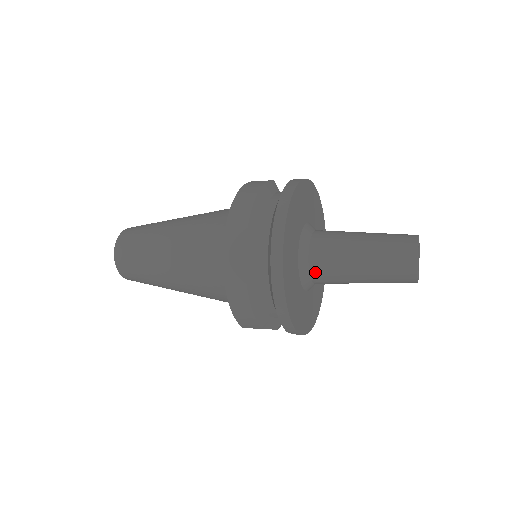
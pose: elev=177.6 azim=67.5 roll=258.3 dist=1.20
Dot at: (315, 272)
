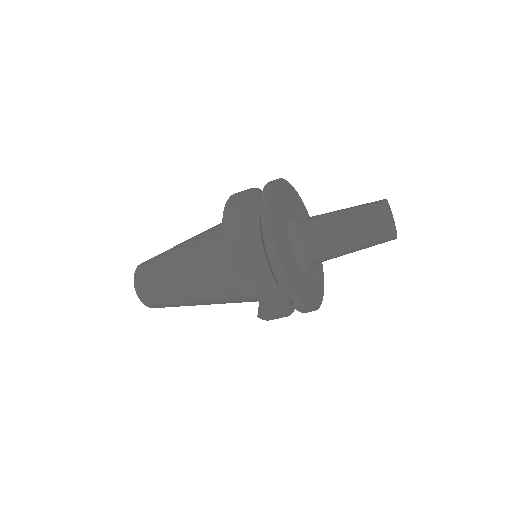
Dot at: (304, 240)
